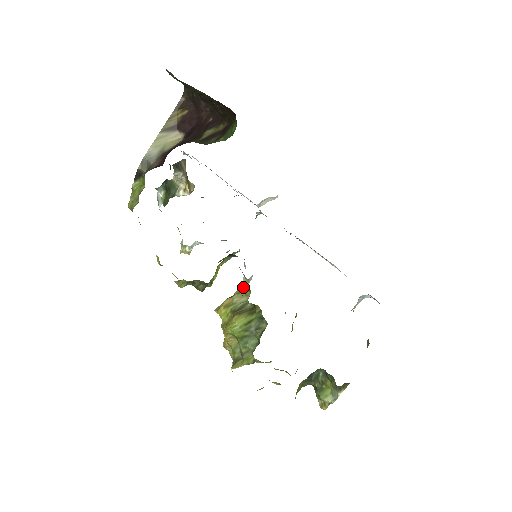
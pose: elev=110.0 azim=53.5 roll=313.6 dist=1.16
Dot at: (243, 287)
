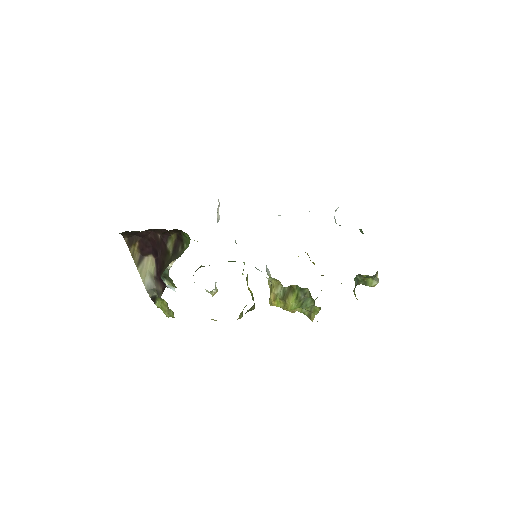
Dot at: (272, 282)
